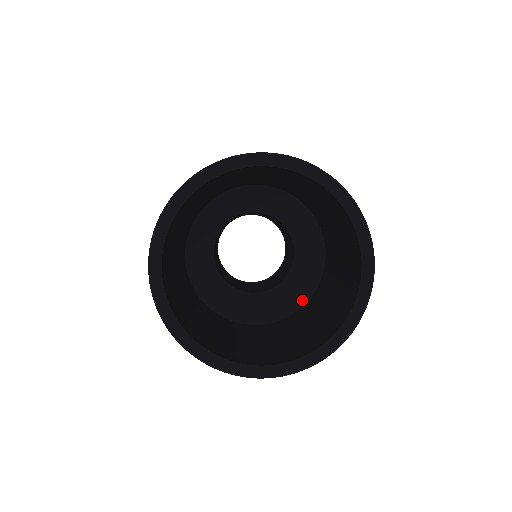
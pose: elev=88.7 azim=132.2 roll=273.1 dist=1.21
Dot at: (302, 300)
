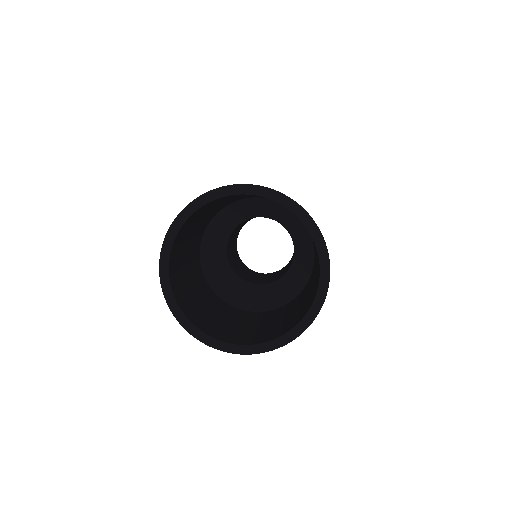
Dot at: (264, 307)
